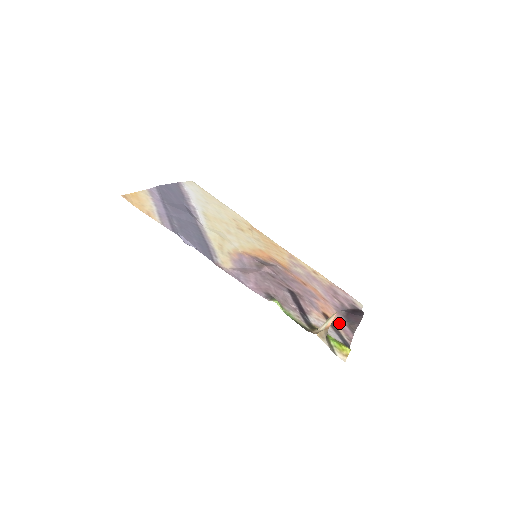
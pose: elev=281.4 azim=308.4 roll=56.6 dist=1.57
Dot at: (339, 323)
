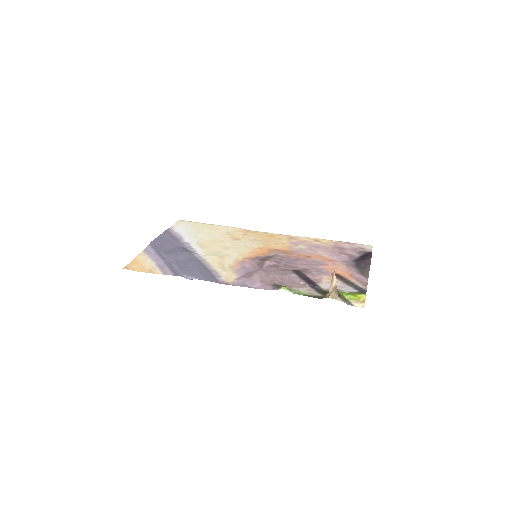
Dot at: (351, 275)
